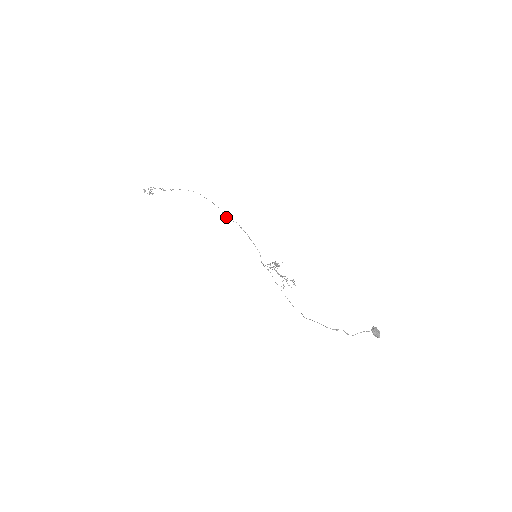
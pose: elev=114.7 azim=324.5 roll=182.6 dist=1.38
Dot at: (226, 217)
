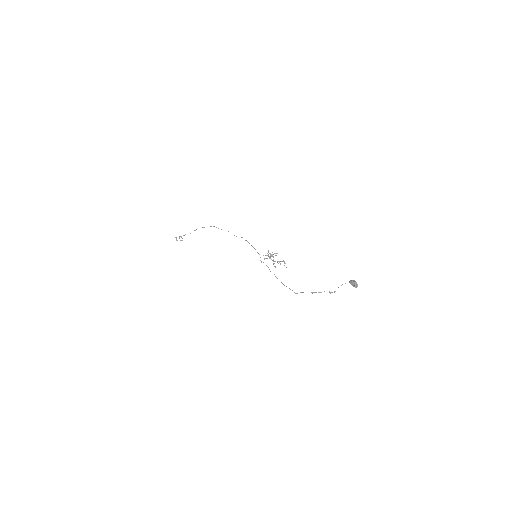
Dot at: (234, 235)
